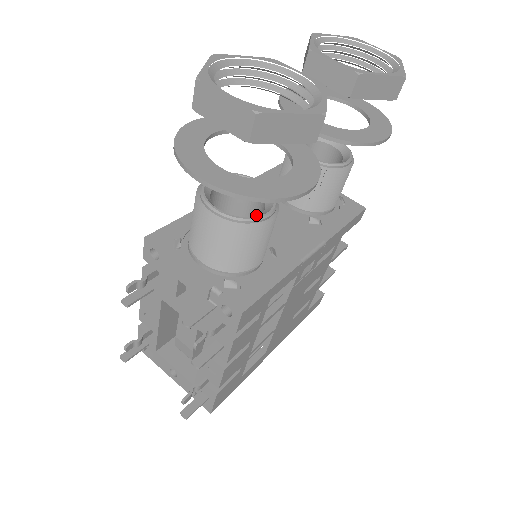
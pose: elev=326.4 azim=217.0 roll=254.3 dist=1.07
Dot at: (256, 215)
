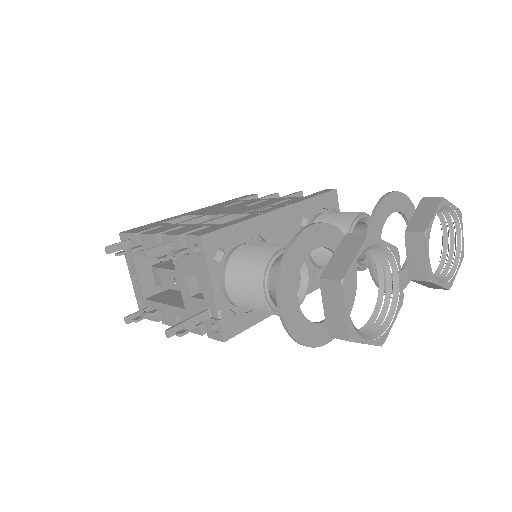
Dot at: occluded
